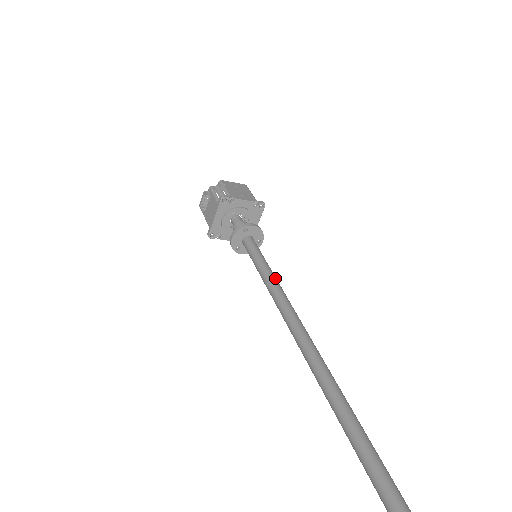
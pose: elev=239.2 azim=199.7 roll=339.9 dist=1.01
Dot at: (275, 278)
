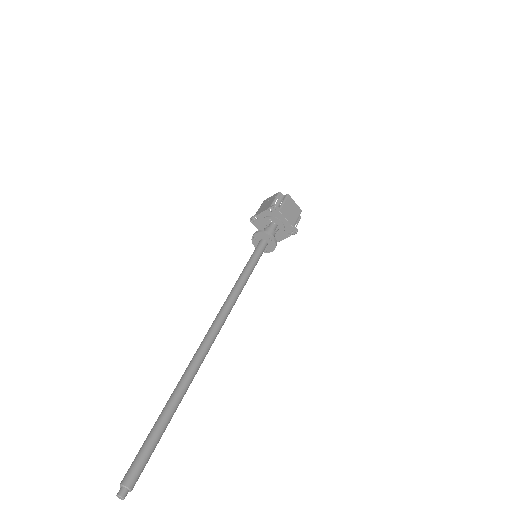
Dot at: (242, 274)
